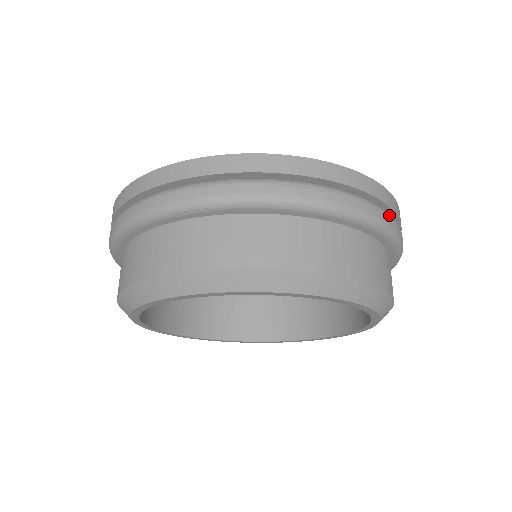
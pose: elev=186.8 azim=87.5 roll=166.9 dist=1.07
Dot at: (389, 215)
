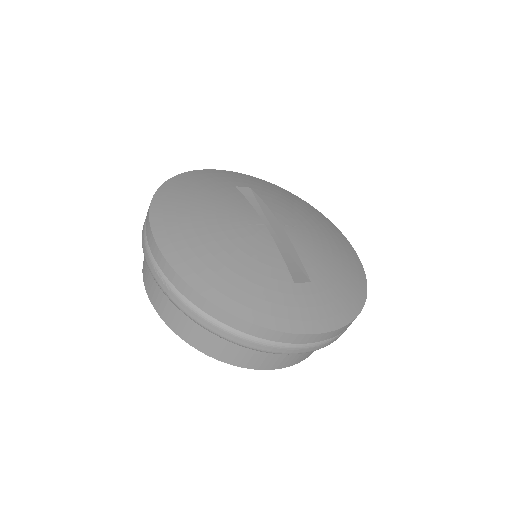
Dot at: occluded
